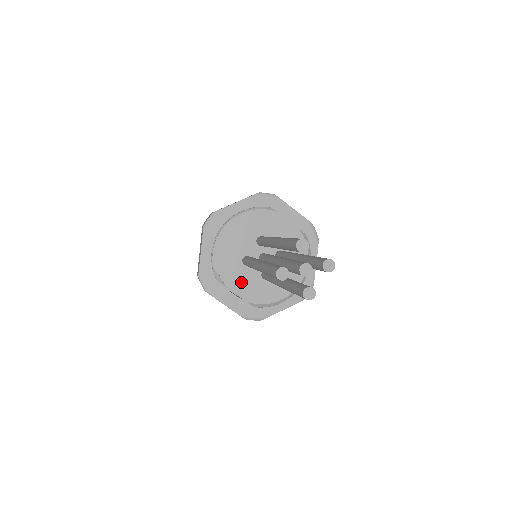
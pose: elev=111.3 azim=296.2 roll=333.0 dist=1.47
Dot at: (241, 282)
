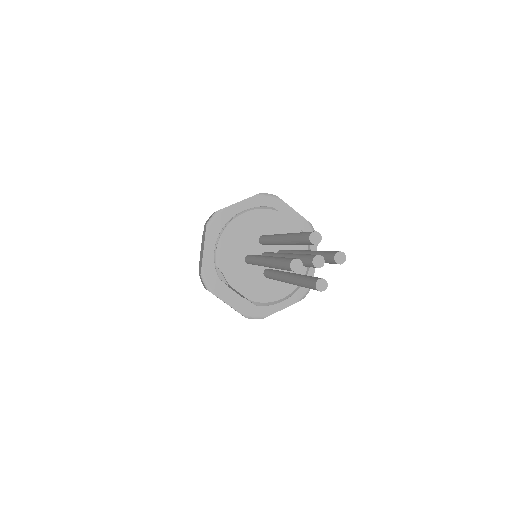
Dot at: (244, 280)
